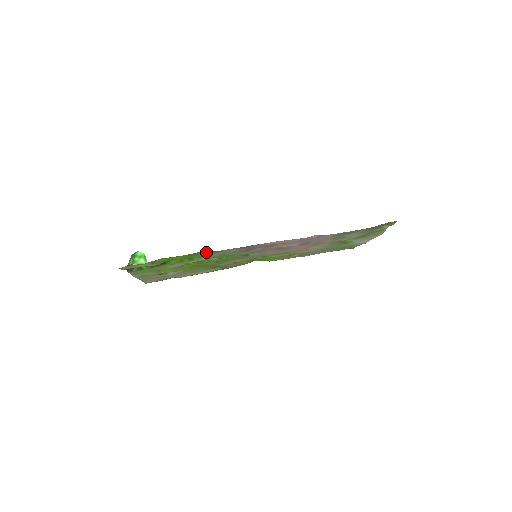
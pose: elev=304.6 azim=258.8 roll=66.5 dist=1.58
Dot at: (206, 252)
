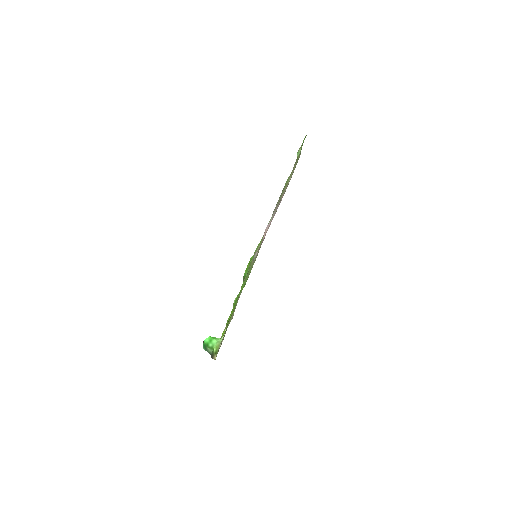
Dot at: (243, 287)
